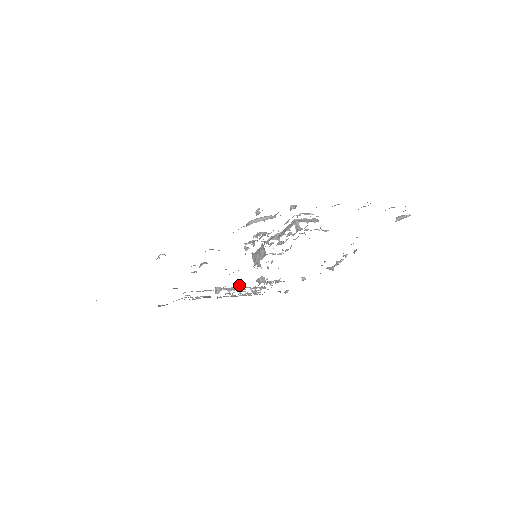
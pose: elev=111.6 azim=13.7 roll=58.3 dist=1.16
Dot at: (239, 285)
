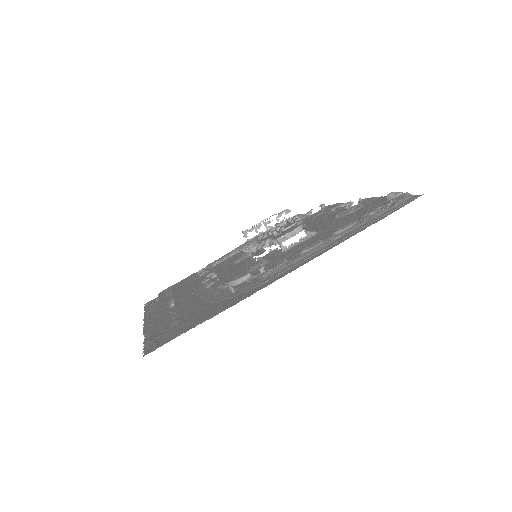
Dot at: occluded
